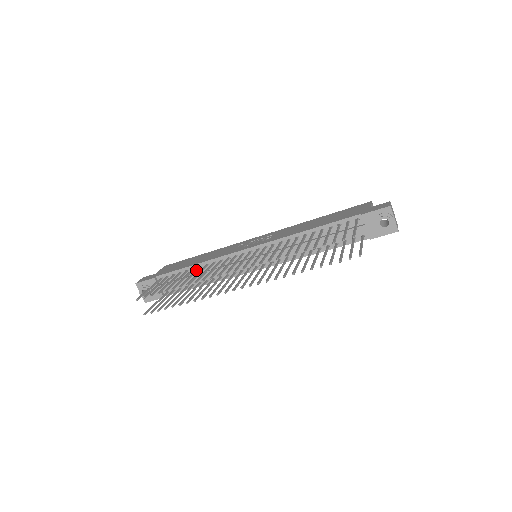
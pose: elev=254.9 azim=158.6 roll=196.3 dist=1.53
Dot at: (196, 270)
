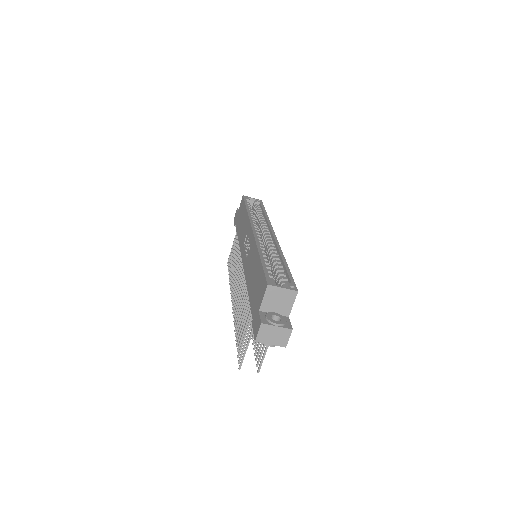
Dot at: (238, 251)
